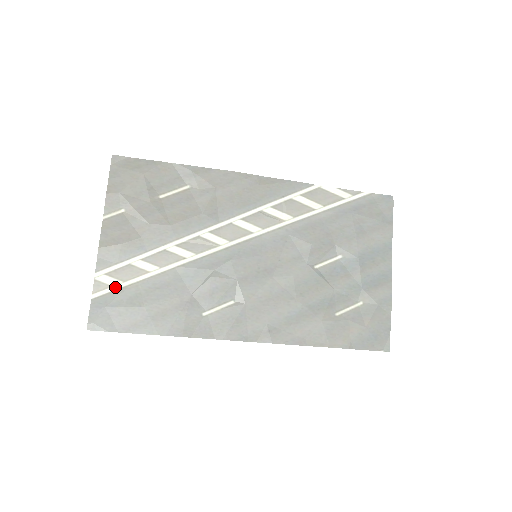
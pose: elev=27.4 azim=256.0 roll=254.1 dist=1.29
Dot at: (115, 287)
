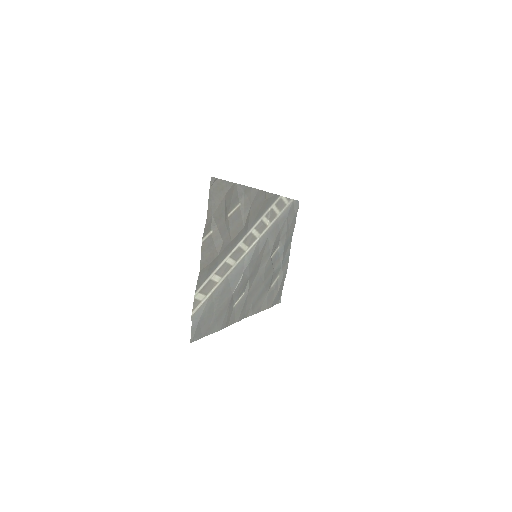
Dot at: (202, 301)
